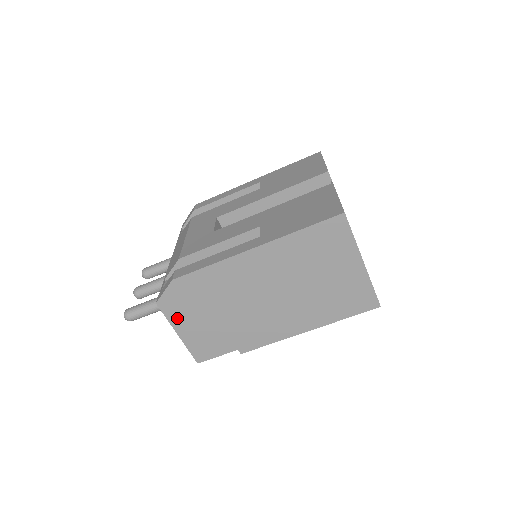
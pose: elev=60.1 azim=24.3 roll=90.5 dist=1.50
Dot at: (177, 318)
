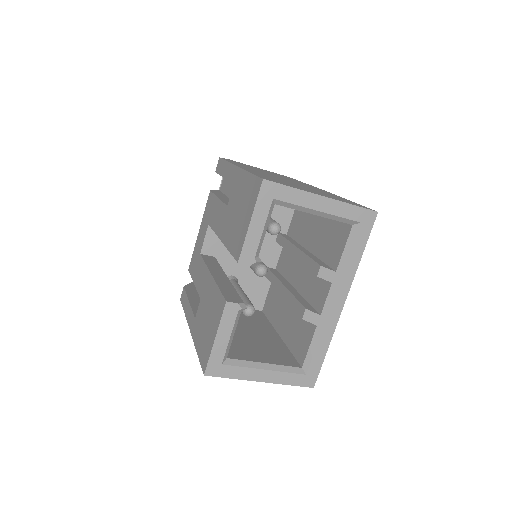
Dot at: occluded
